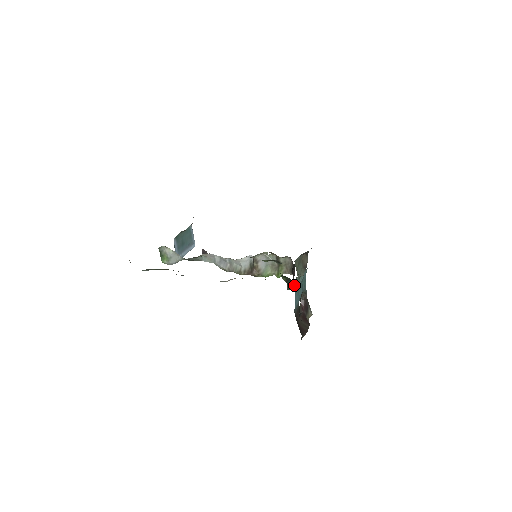
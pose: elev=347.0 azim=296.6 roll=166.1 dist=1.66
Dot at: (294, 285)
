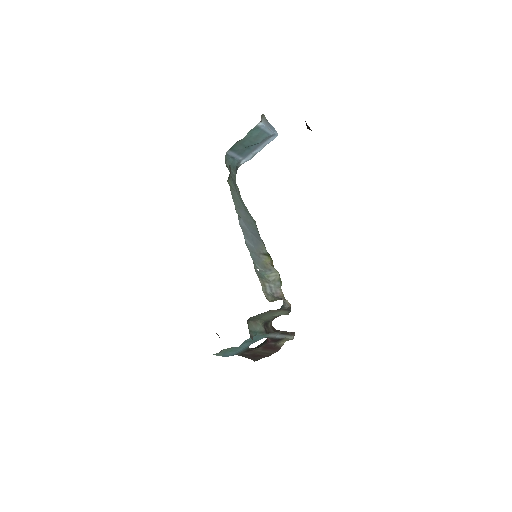
Dot at: (219, 354)
